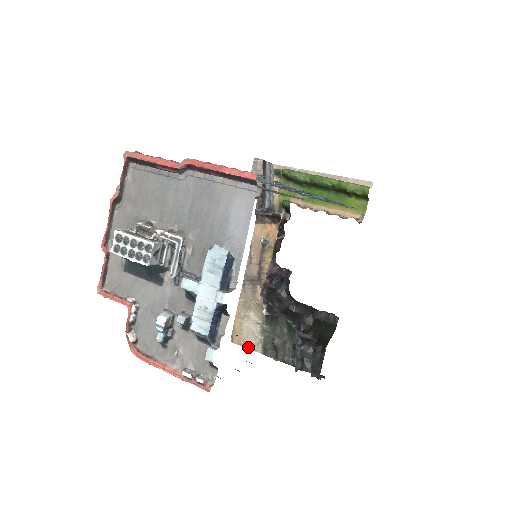
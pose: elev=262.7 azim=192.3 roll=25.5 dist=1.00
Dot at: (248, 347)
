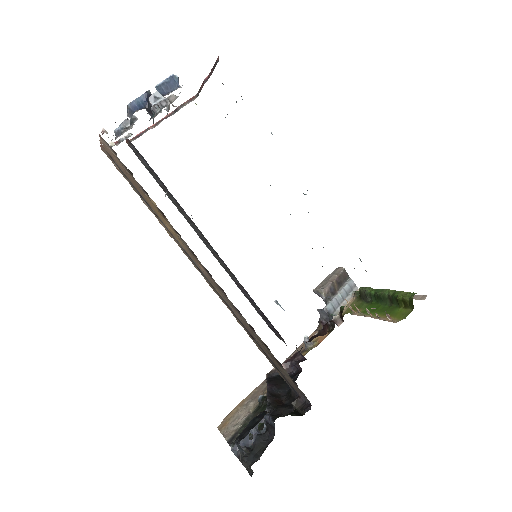
Dot at: (223, 433)
